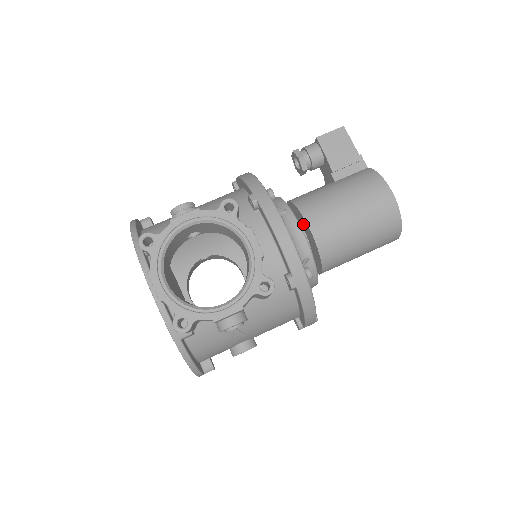
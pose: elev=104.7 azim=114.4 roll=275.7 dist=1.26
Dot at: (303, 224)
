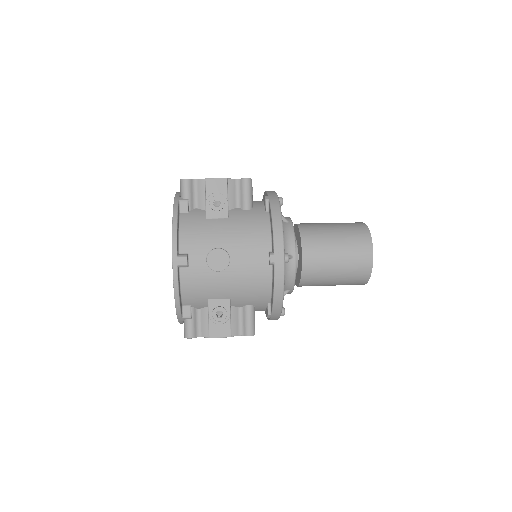
Dot at: occluded
